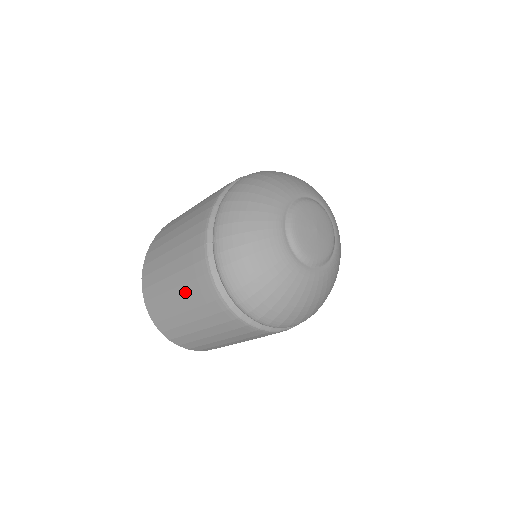
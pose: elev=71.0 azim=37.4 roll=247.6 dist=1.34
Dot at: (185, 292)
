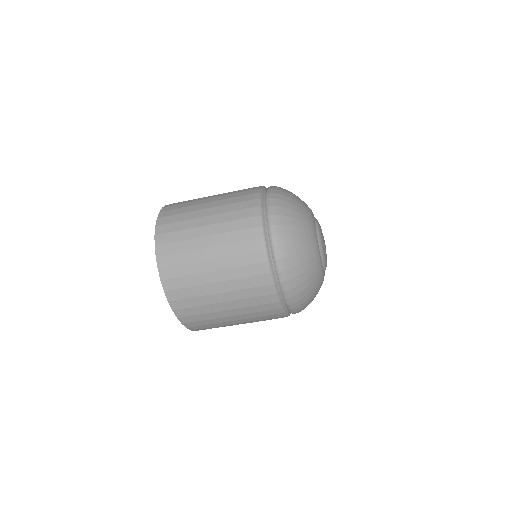
Dot at: (221, 203)
